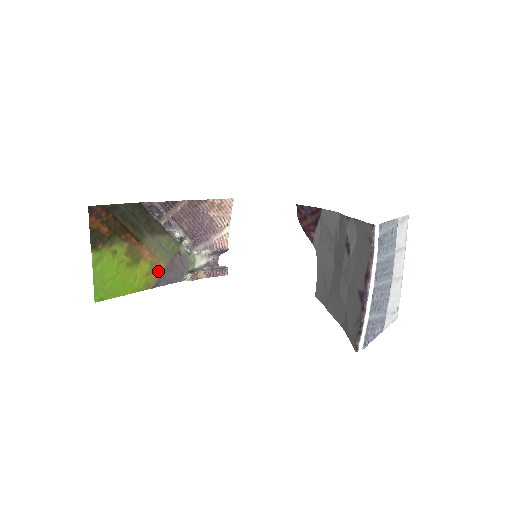
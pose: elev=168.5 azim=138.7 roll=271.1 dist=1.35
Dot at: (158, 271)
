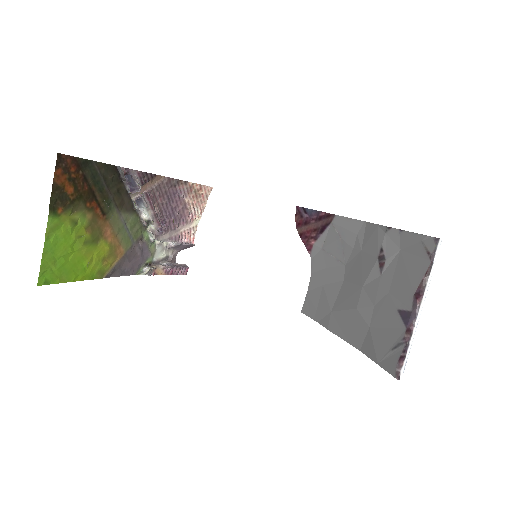
Dot at: (116, 257)
